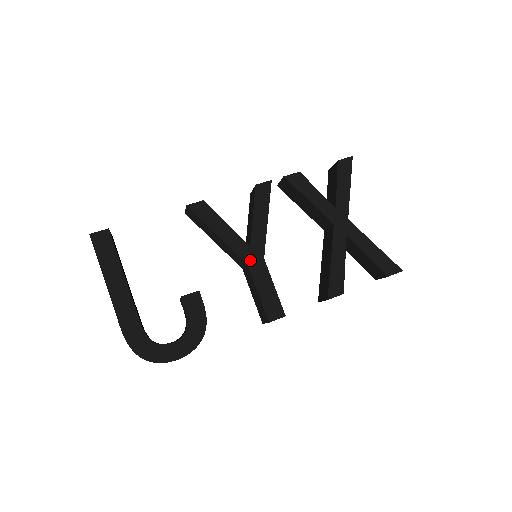
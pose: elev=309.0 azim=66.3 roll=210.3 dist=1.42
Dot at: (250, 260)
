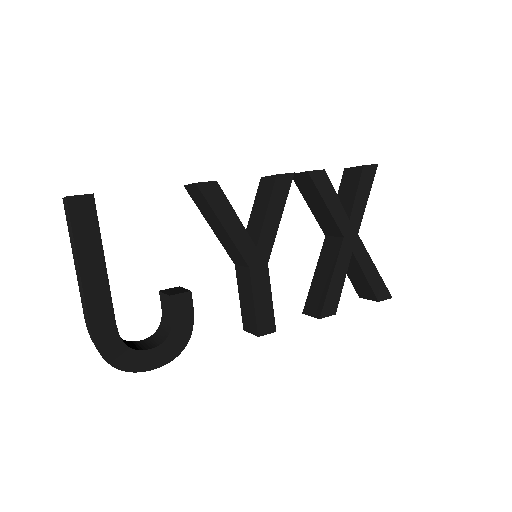
Dot at: (253, 263)
